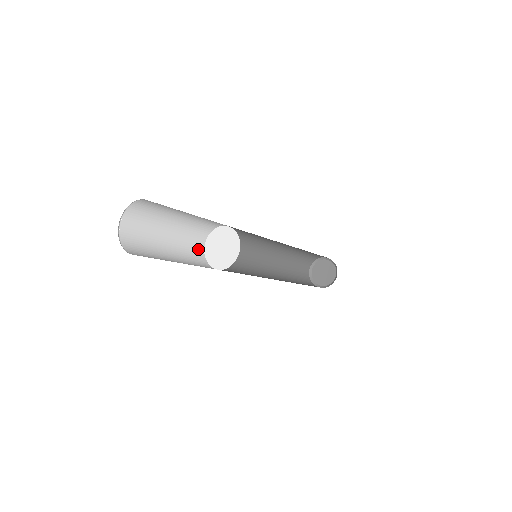
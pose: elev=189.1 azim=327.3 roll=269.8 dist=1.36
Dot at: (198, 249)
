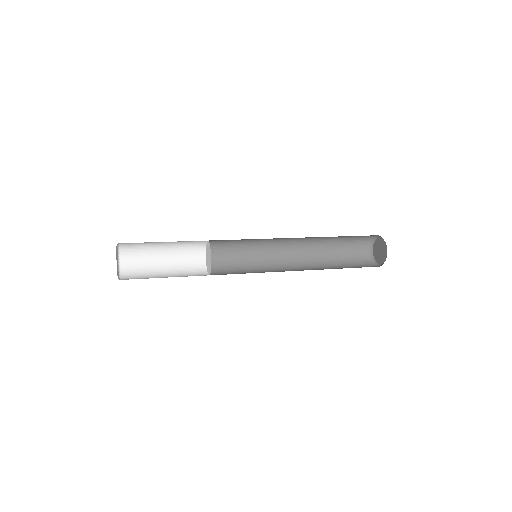
Dot at: (199, 249)
